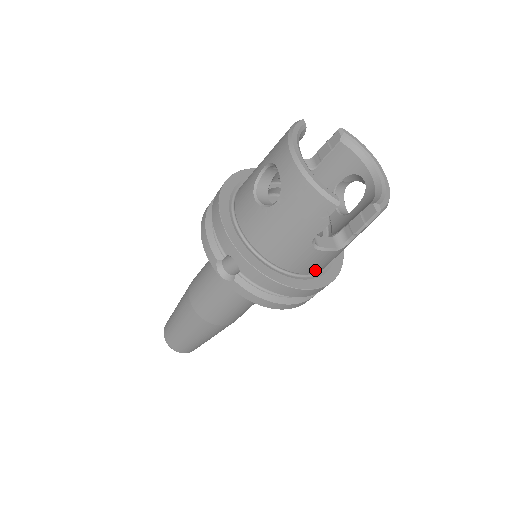
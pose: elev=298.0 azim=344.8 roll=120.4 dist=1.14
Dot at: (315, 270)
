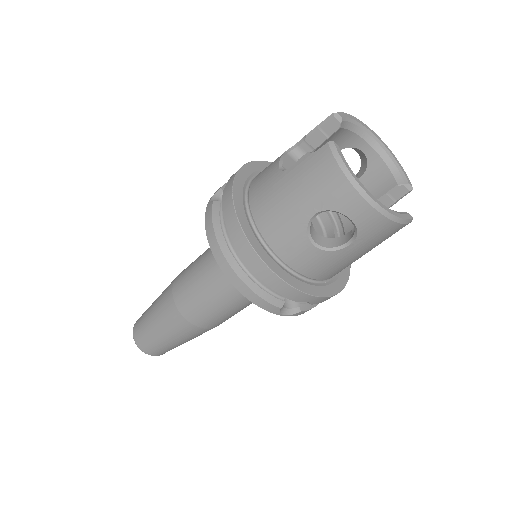
Dot at: occluded
